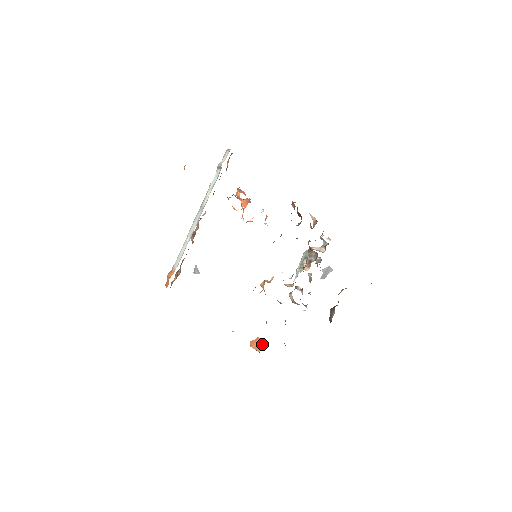
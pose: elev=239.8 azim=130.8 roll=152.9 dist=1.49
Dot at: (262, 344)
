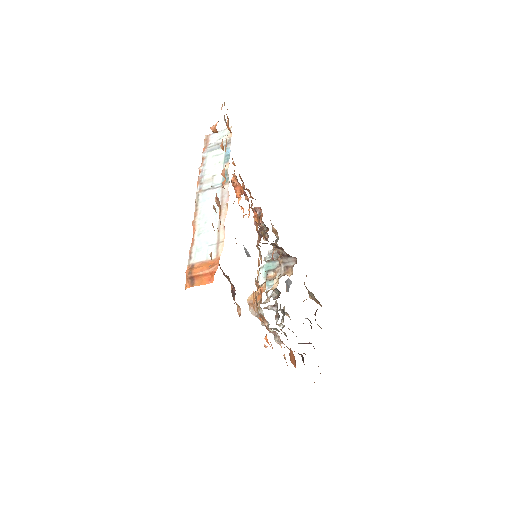
Dot at: (294, 357)
